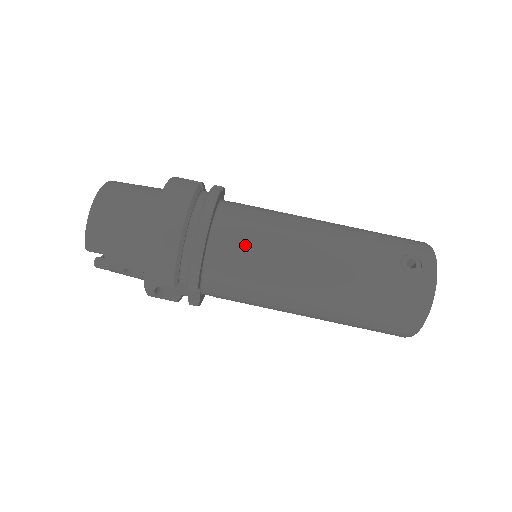
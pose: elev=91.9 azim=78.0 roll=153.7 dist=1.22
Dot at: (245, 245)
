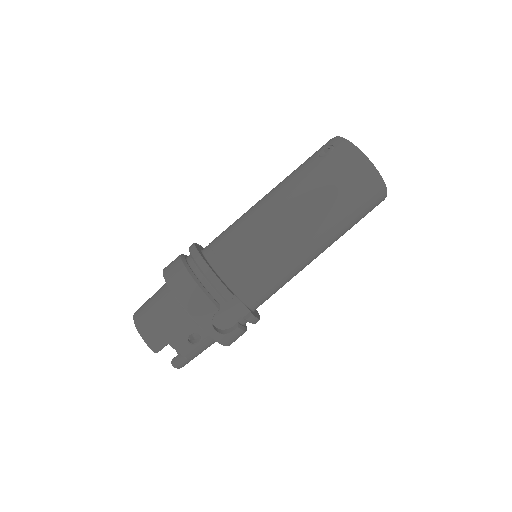
Dot at: (231, 244)
